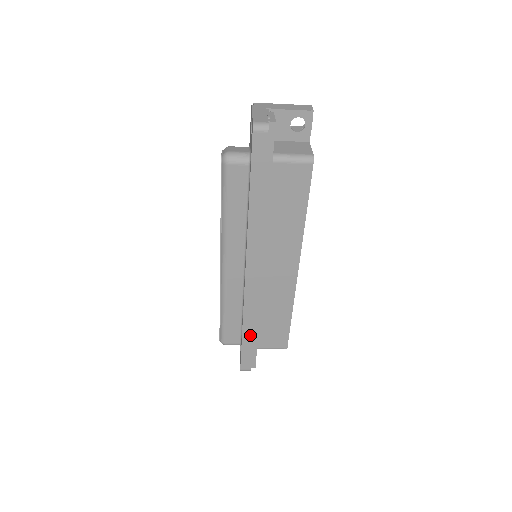
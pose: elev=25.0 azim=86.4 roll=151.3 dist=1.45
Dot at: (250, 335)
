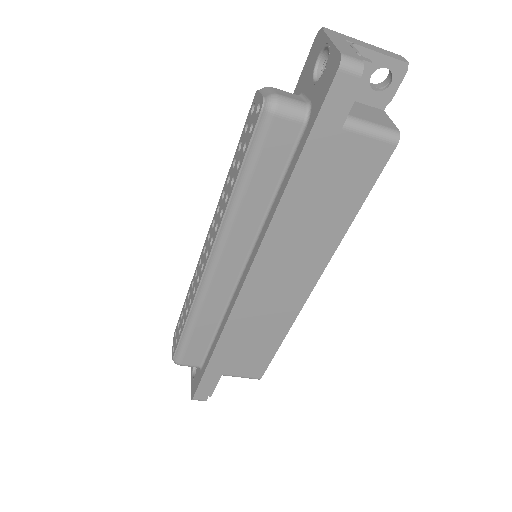
Dot at: (221, 360)
